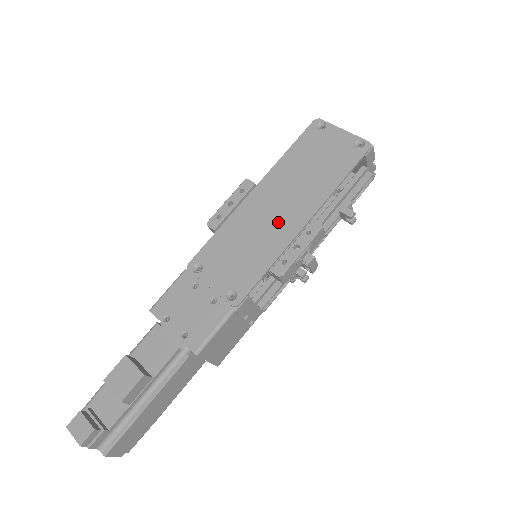
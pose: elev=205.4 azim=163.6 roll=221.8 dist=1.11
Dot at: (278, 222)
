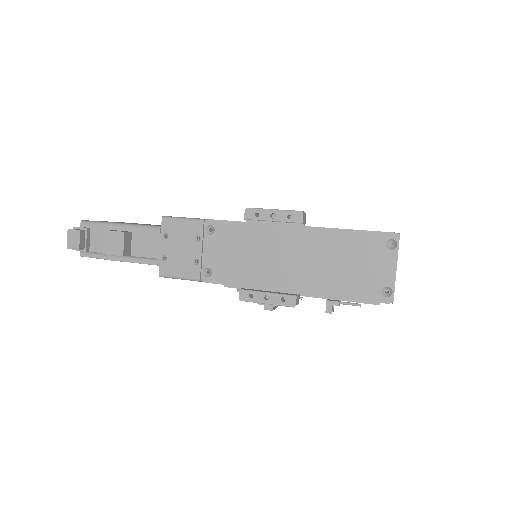
Dot at: (279, 269)
